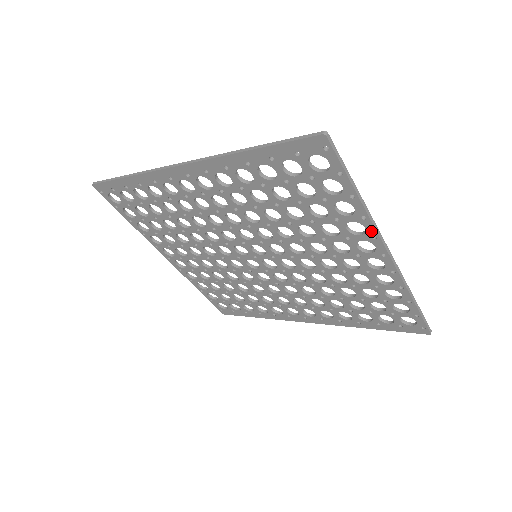
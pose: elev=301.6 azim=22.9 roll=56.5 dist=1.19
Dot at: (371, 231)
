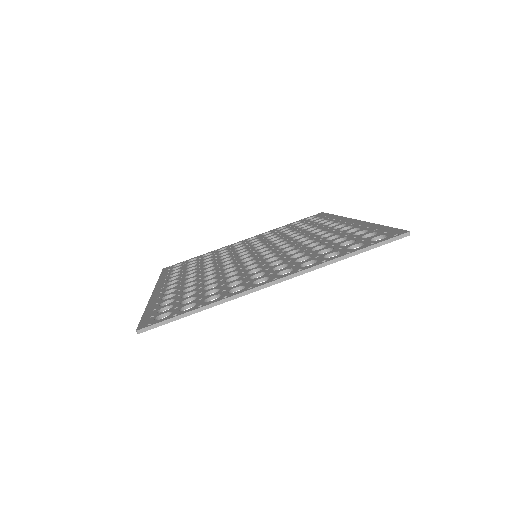
Dot at: (243, 294)
